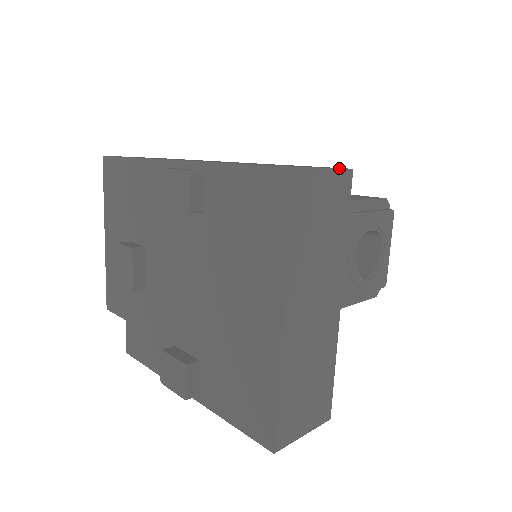
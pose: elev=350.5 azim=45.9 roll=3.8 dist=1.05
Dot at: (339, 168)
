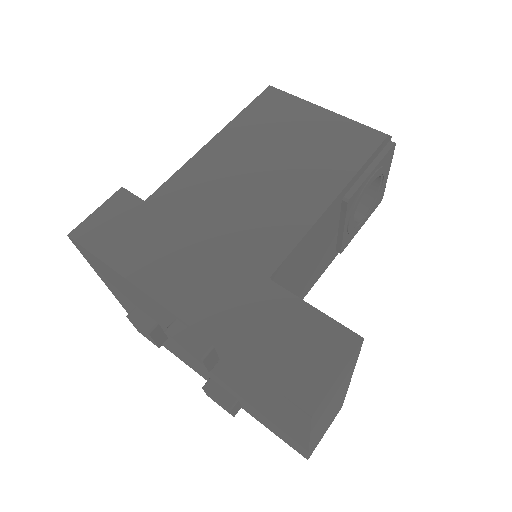
Dot at: (351, 357)
